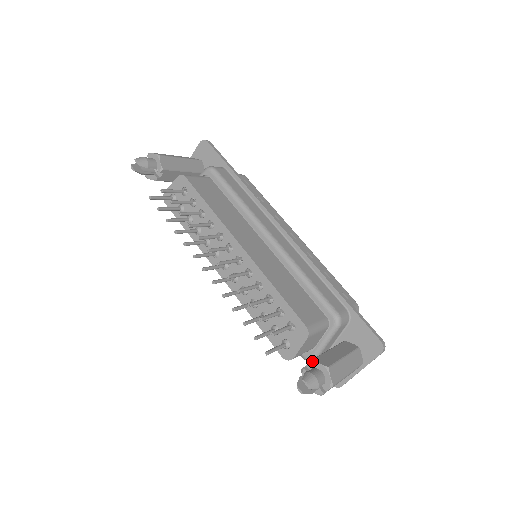
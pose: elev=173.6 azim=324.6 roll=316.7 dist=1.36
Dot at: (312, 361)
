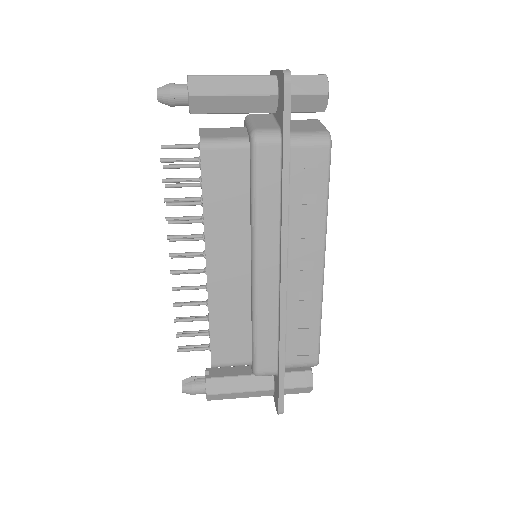
Dot at: (205, 379)
